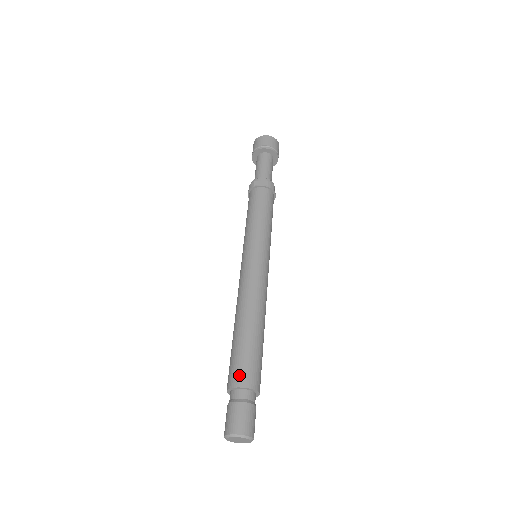
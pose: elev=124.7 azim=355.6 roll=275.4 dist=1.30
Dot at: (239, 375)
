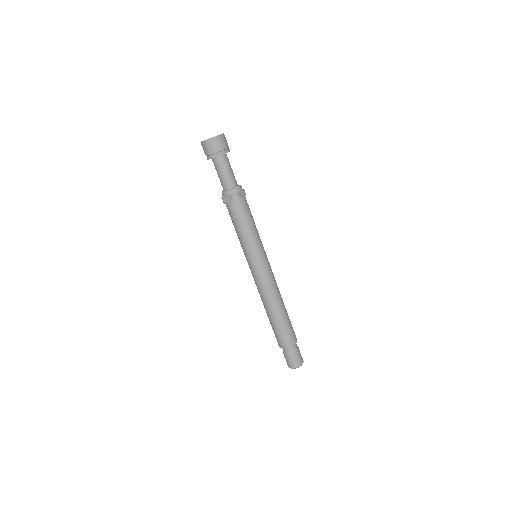
Dot at: (280, 342)
